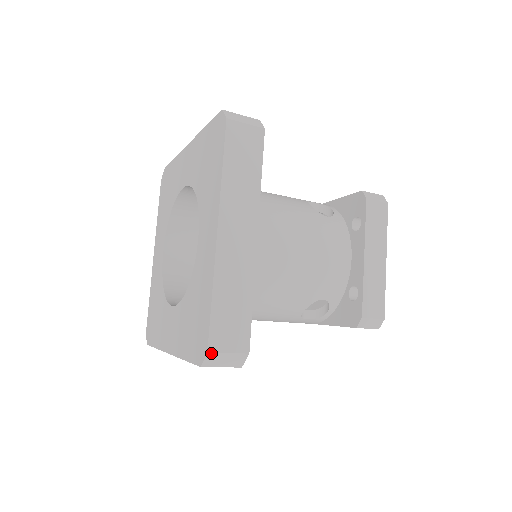
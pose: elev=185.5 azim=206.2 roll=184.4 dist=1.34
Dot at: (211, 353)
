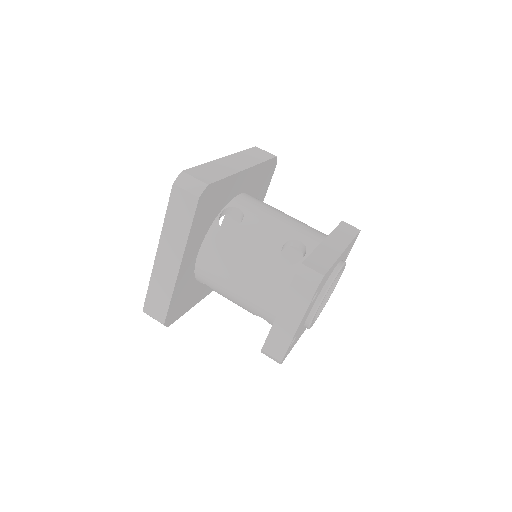
Dot at: (145, 312)
